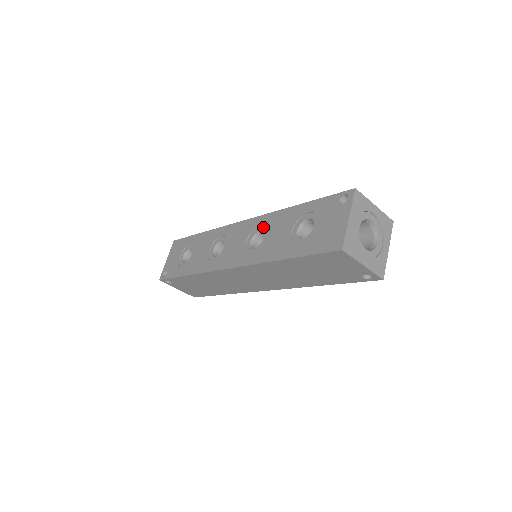
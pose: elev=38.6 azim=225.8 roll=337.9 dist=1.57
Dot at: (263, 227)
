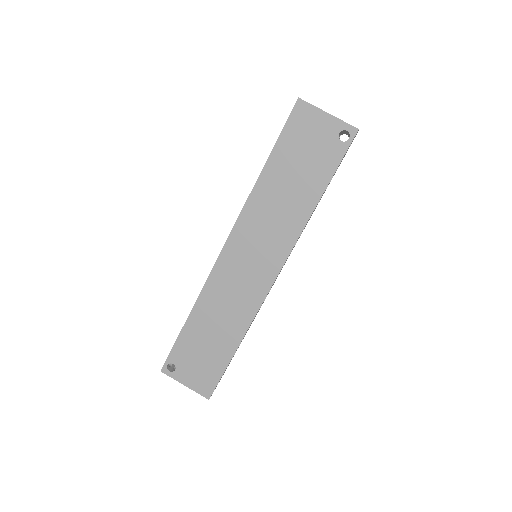
Dot at: occluded
